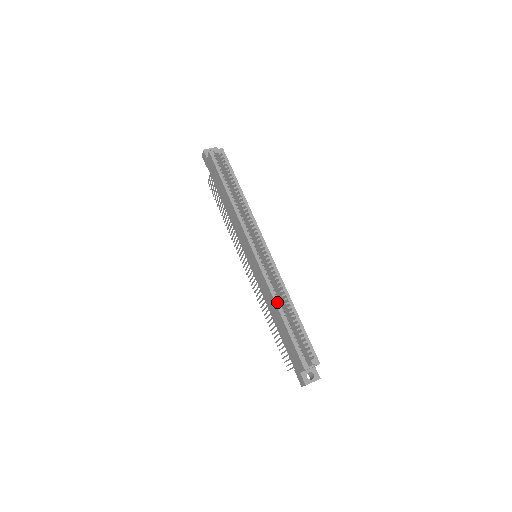
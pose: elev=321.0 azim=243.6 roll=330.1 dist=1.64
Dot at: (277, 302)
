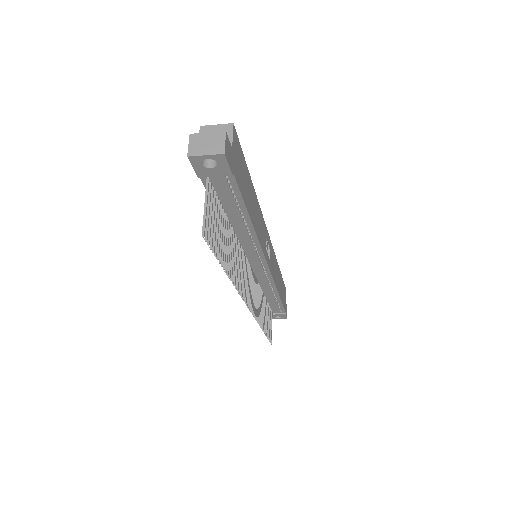
Dot at: occluded
